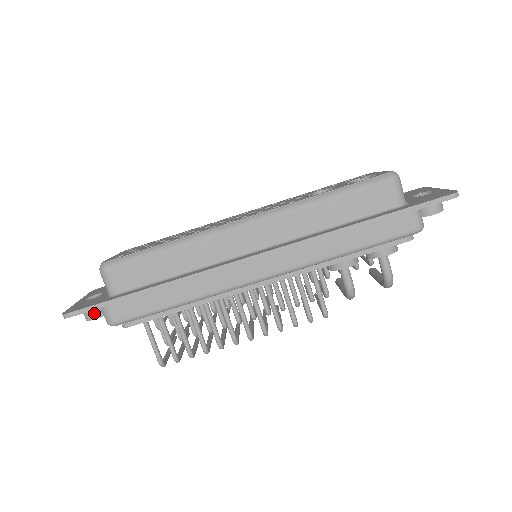
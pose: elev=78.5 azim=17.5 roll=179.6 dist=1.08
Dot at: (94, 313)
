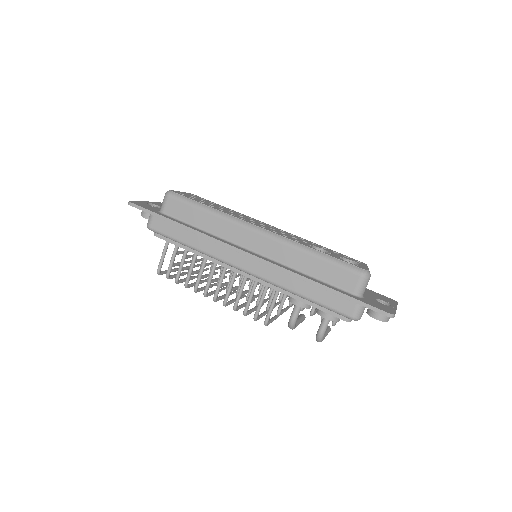
Dot at: (147, 214)
